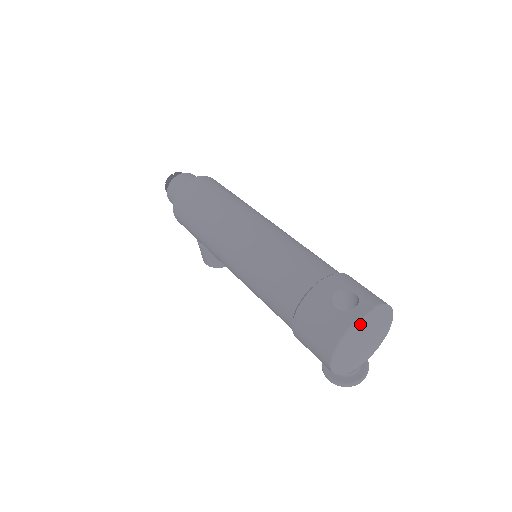
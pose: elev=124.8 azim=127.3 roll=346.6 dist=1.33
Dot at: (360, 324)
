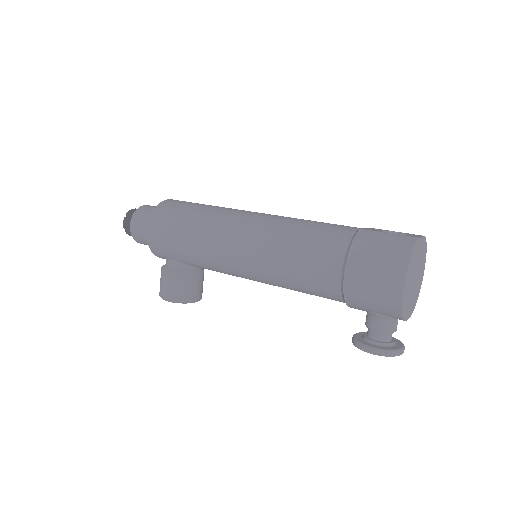
Dot at: (420, 246)
